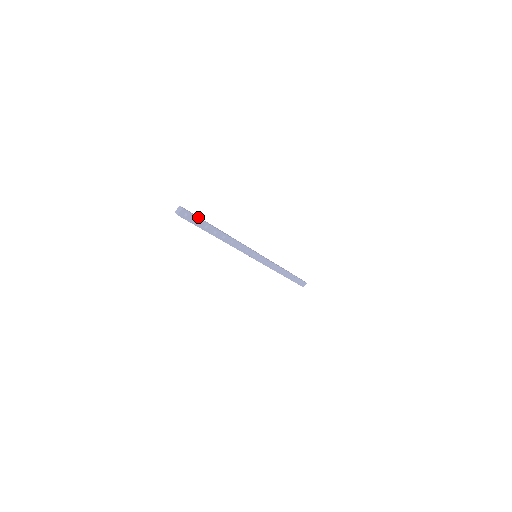
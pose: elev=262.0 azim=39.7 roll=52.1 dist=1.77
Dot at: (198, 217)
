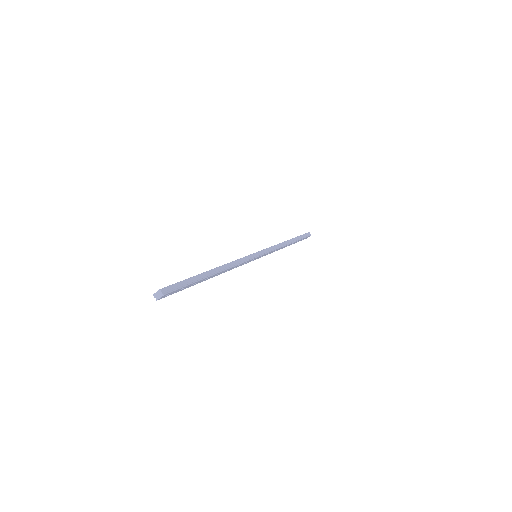
Dot at: (185, 283)
